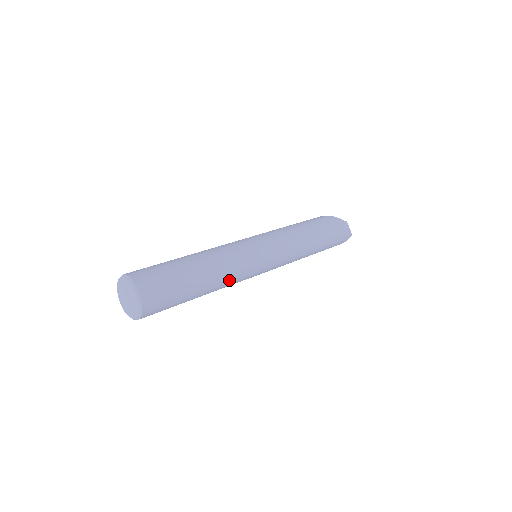
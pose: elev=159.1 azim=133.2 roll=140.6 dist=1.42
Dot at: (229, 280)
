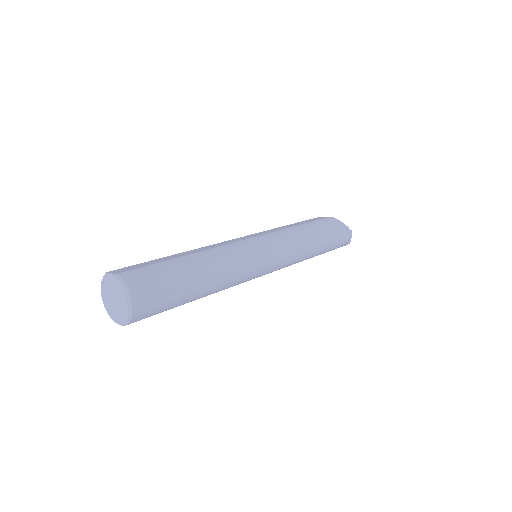
Dot at: (225, 288)
